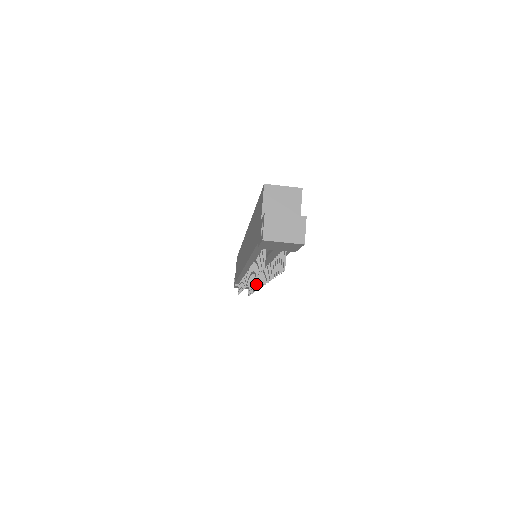
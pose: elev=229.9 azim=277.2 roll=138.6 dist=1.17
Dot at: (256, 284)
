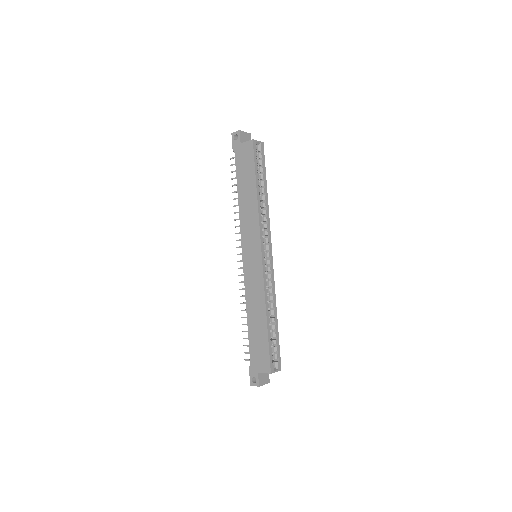
Dot at: occluded
